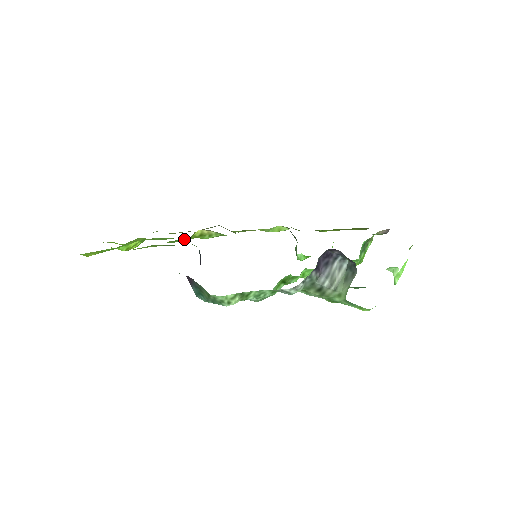
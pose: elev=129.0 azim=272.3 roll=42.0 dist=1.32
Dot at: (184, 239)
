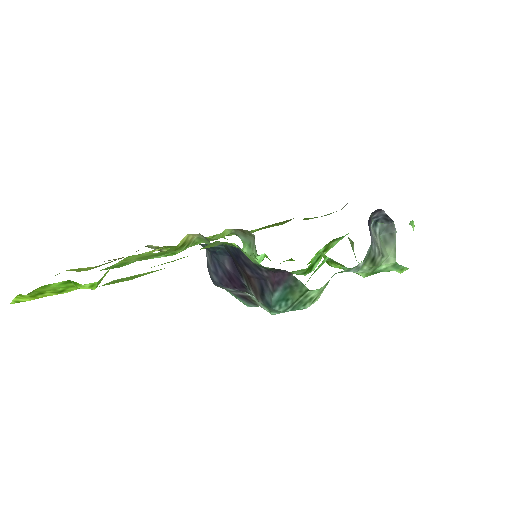
Dot at: occluded
